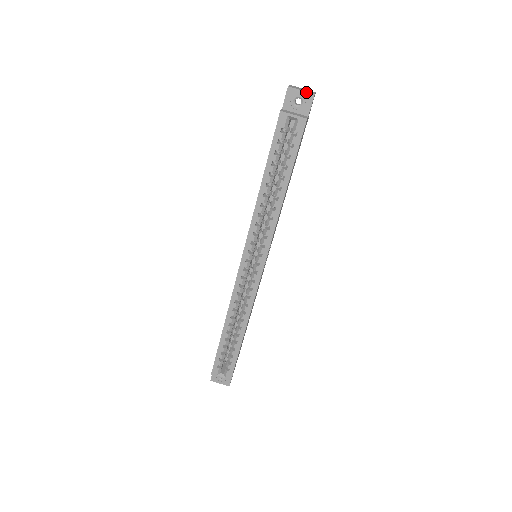
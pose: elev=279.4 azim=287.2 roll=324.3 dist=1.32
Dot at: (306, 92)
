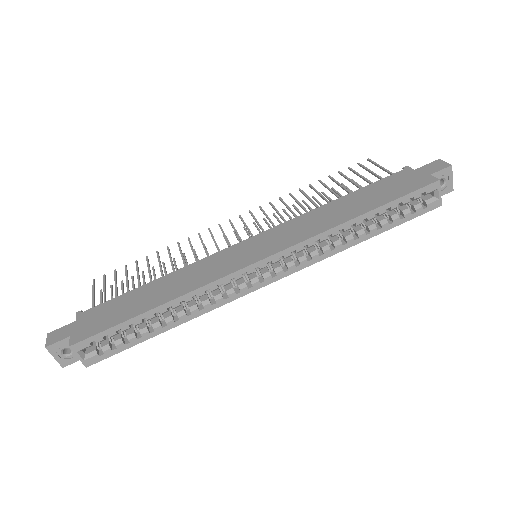
Dot at: occluded
